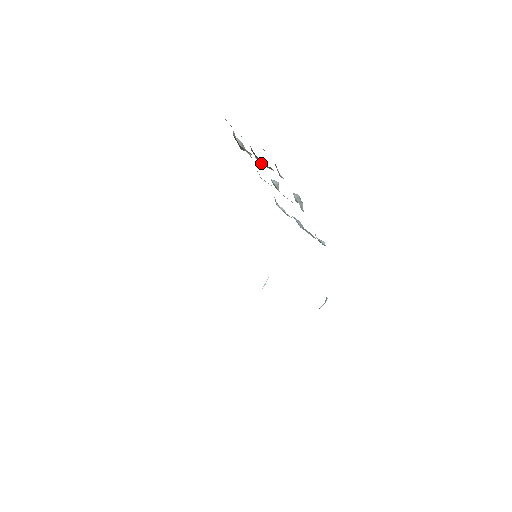
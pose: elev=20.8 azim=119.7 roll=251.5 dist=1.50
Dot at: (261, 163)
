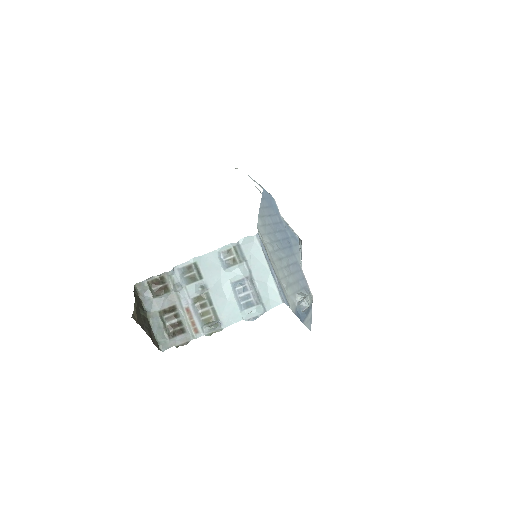
Dot at: (175, 318)
